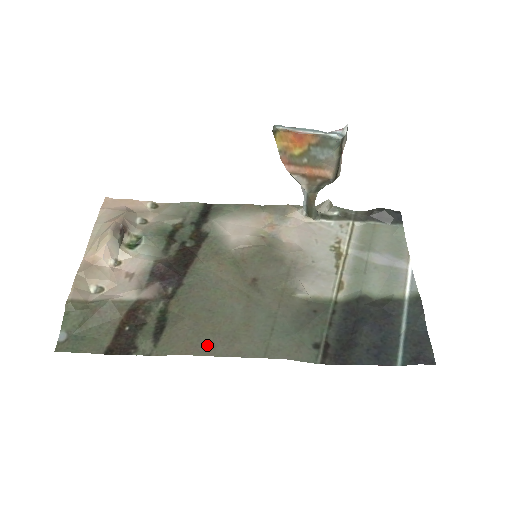
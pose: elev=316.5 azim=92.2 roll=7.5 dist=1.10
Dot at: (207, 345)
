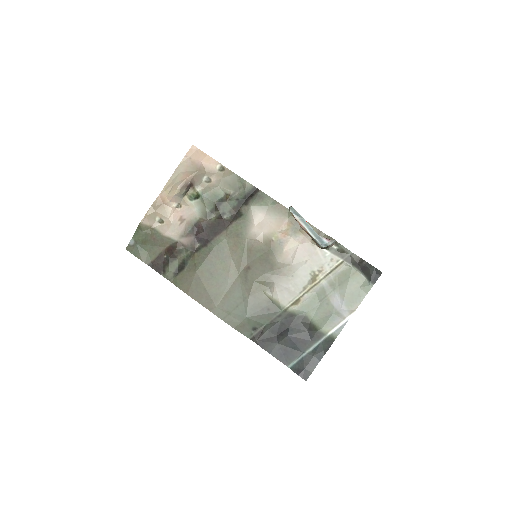
Dot at: (198, 294)
